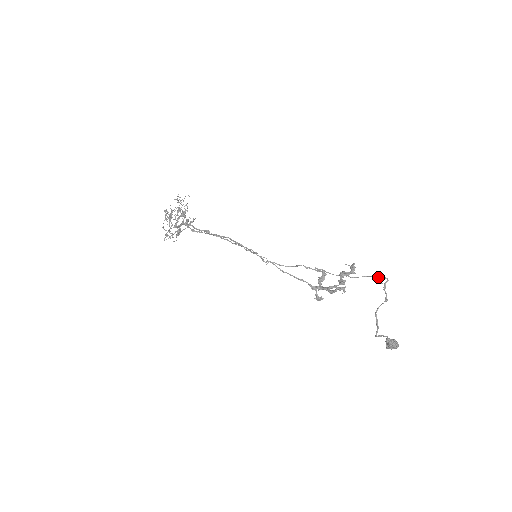
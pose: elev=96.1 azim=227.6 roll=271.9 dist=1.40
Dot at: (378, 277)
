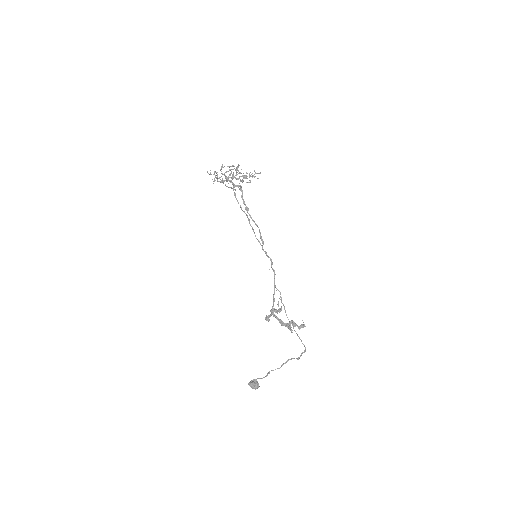
Dot at: occluded
